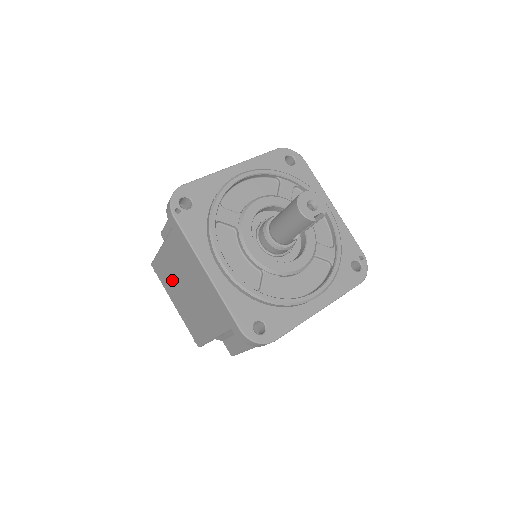
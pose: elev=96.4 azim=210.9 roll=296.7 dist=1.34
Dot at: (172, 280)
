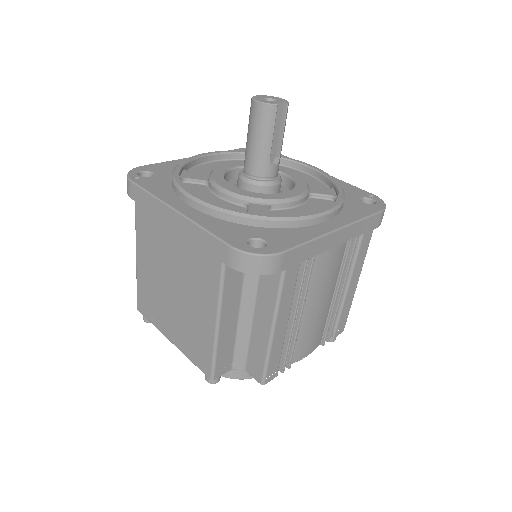
Dot at: (157, 295)
